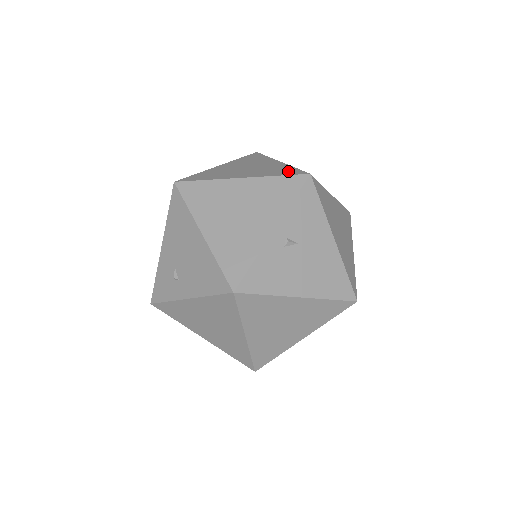
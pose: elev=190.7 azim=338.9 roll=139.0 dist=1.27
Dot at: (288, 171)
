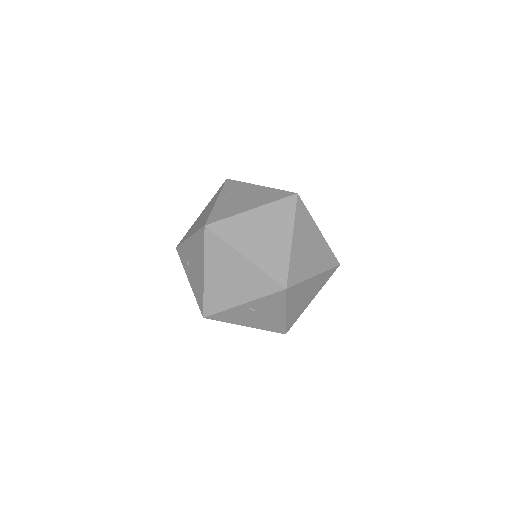
Dot at: (279, 270)
